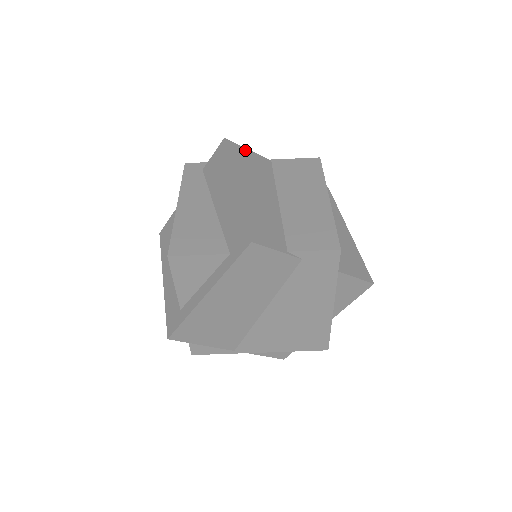
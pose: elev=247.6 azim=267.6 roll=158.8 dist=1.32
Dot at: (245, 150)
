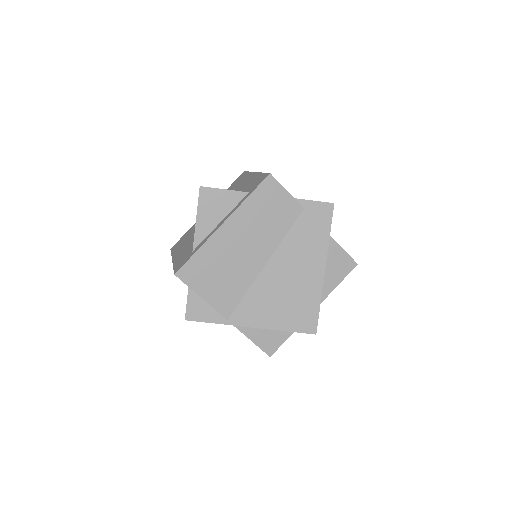
Dot at: occluded
